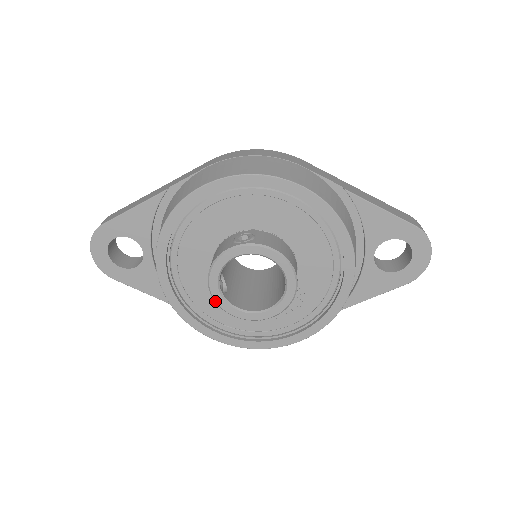
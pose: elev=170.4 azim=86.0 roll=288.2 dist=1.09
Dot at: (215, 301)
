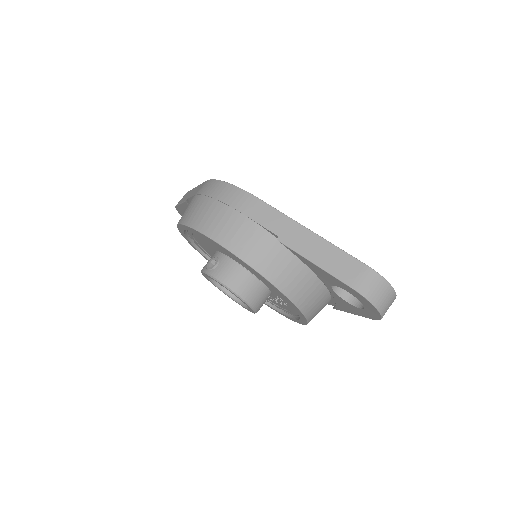
Dot at: (220, 290)
